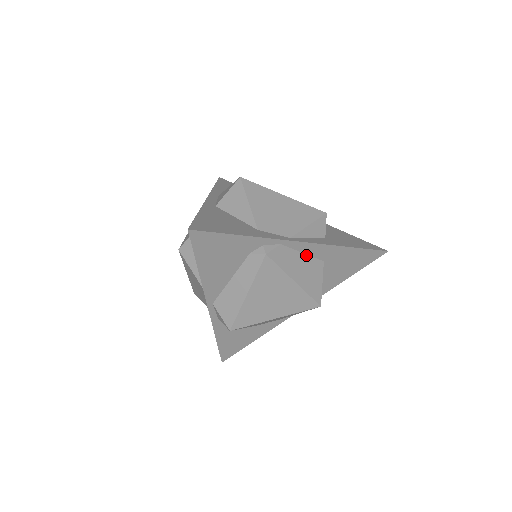
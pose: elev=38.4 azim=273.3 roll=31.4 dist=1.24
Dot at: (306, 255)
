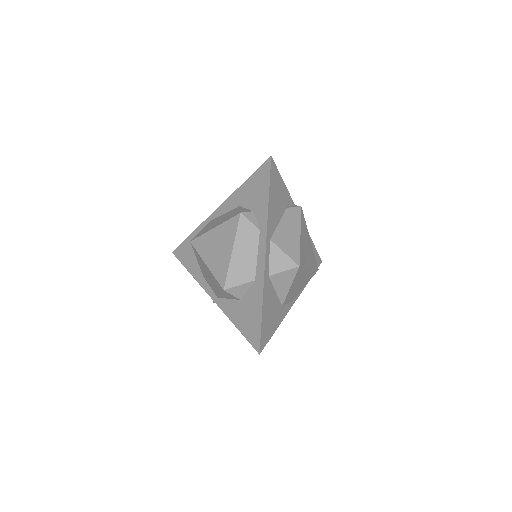
Dot at: occluded
